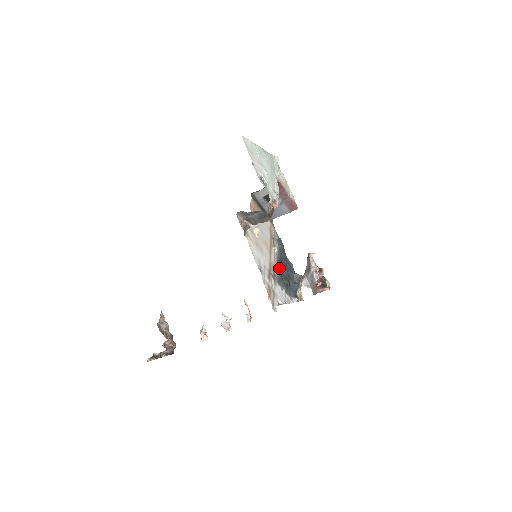
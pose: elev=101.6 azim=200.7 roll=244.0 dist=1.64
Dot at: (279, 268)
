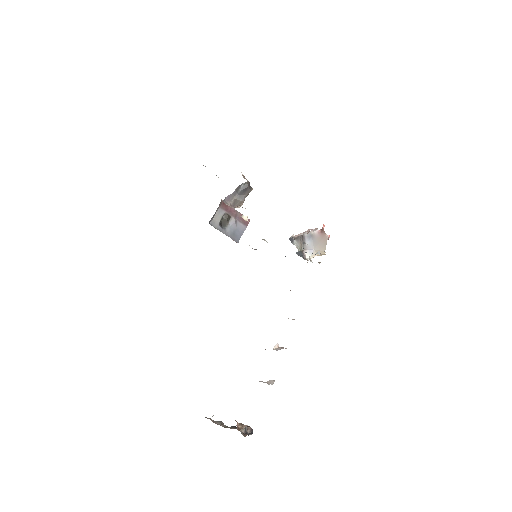
Dot at: occluded
